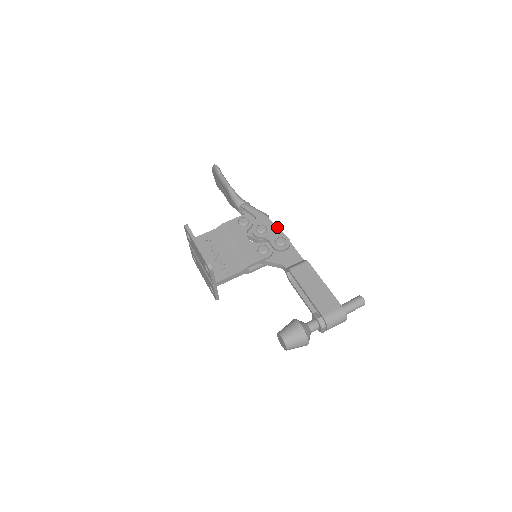
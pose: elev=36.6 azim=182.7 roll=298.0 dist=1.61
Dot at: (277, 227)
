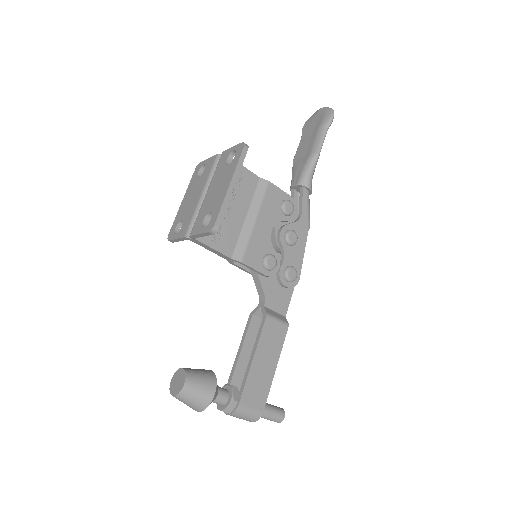
Dot at: occluded
